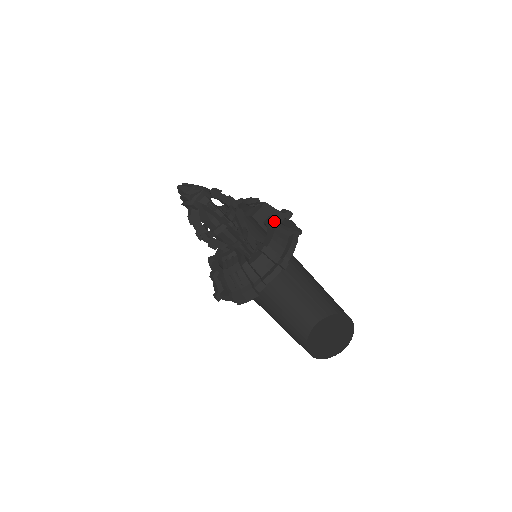
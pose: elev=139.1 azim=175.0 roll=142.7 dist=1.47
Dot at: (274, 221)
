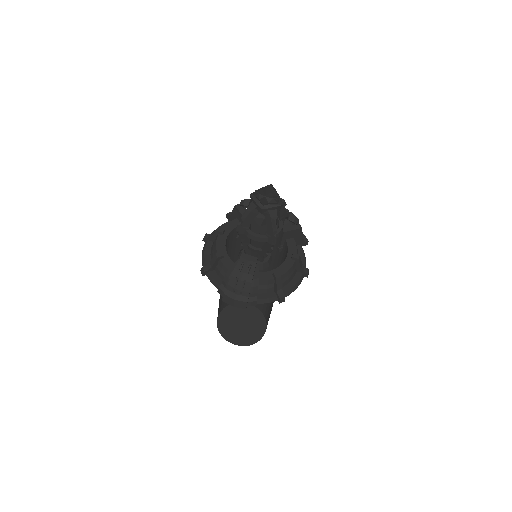
Dot at: (299, 255)
